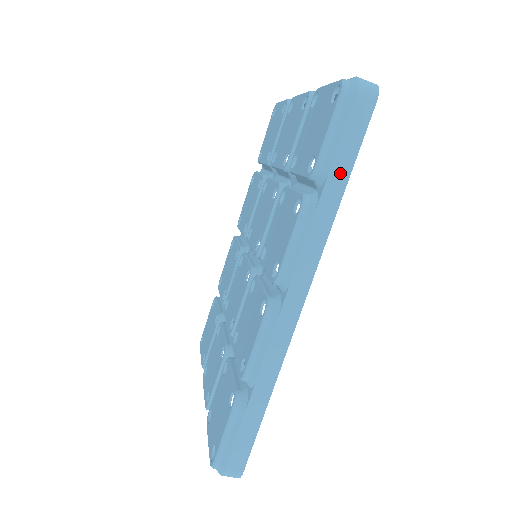
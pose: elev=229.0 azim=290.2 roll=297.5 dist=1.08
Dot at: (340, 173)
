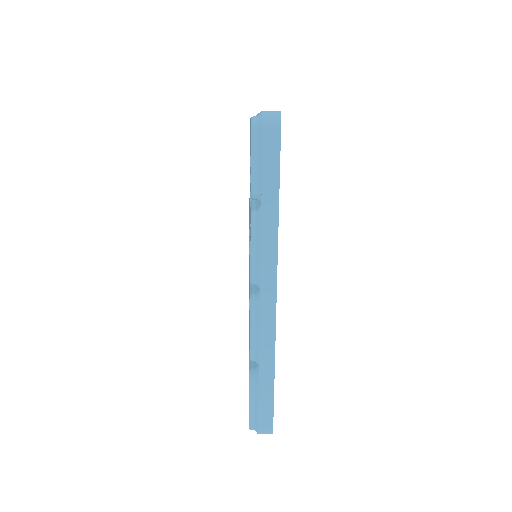
Dot at: (271, 190)
